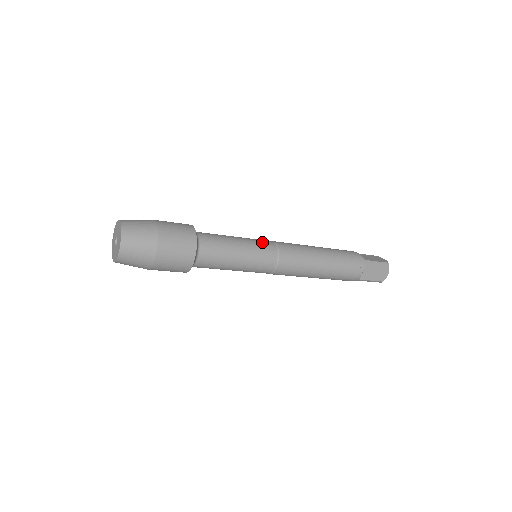
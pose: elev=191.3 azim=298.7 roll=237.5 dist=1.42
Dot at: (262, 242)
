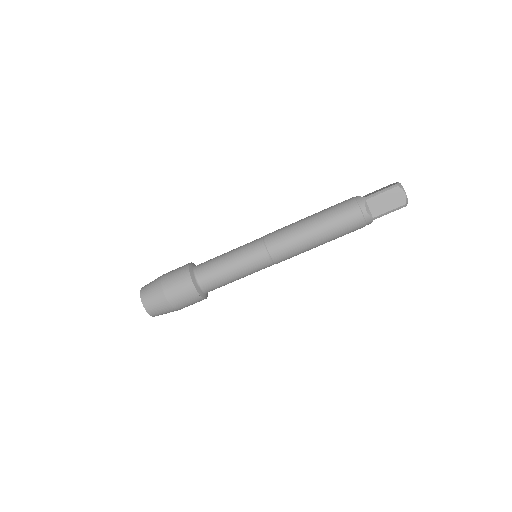
Dot at: (250, 243)
